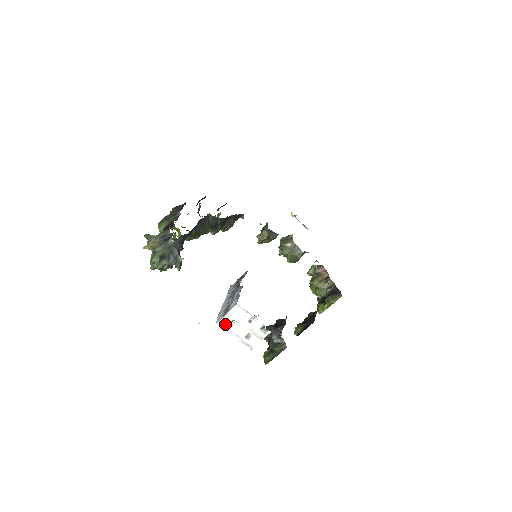
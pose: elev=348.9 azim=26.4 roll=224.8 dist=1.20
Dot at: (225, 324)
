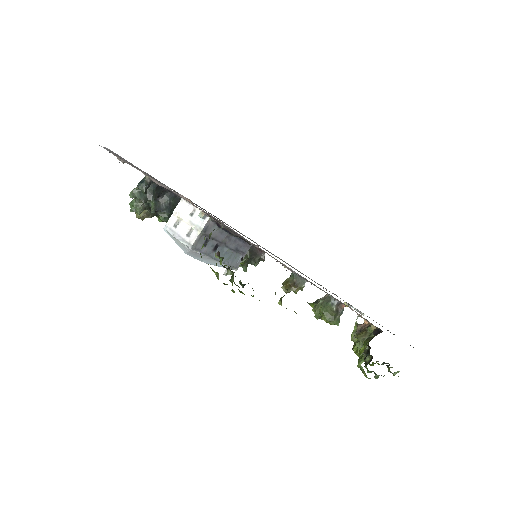
Dot at: (170, 226)
